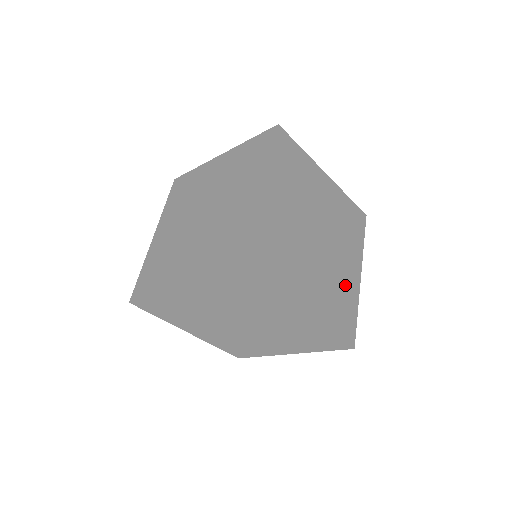
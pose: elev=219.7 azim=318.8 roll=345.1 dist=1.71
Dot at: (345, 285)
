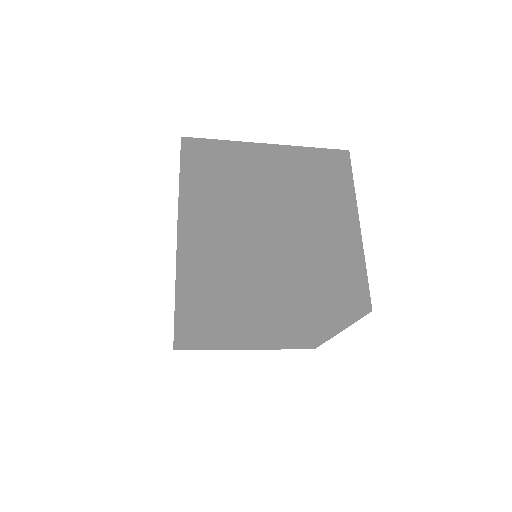
Dot at: (334, 247)
